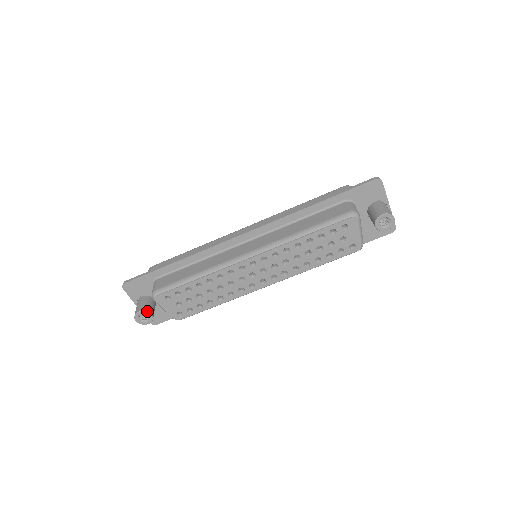
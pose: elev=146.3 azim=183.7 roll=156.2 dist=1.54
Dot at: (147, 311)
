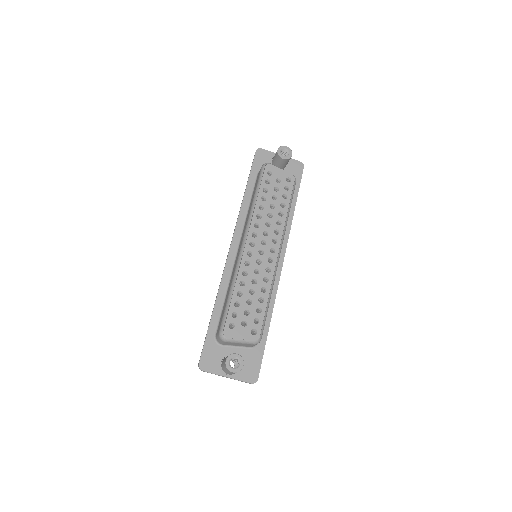
Dot at: (231, 354)
